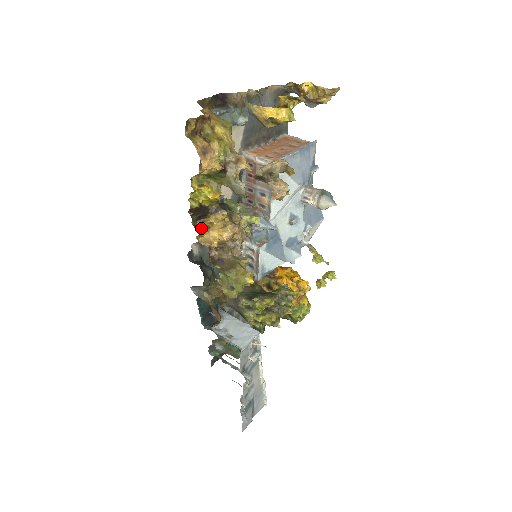
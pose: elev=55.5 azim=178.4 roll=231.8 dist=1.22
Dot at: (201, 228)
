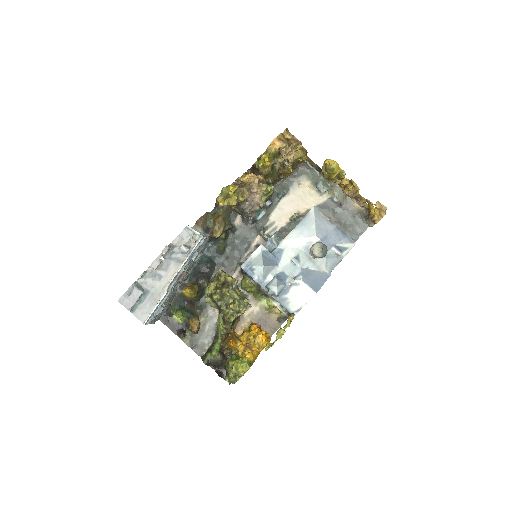
Dot at: occluded
